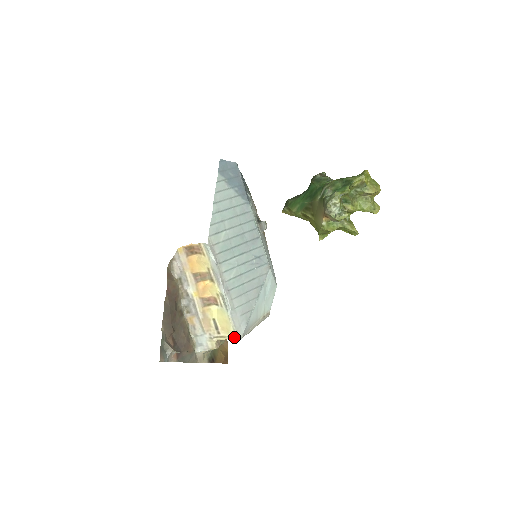
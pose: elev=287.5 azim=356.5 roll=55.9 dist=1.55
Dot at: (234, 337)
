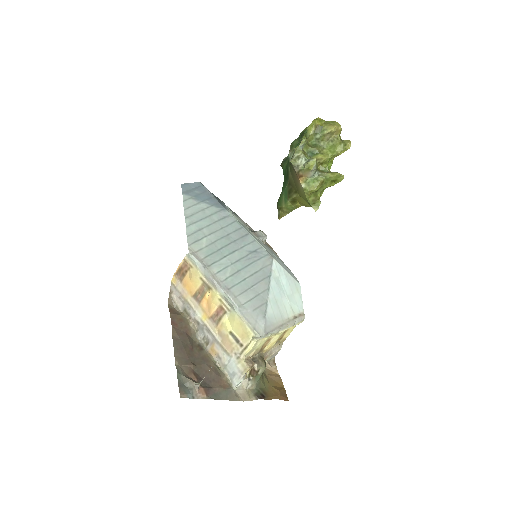
Dot at: (254, 337)
